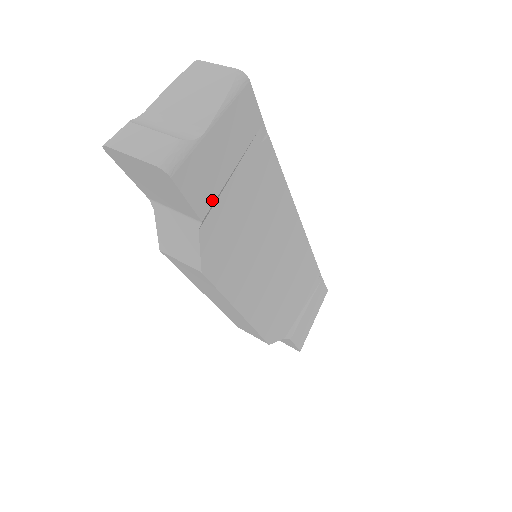
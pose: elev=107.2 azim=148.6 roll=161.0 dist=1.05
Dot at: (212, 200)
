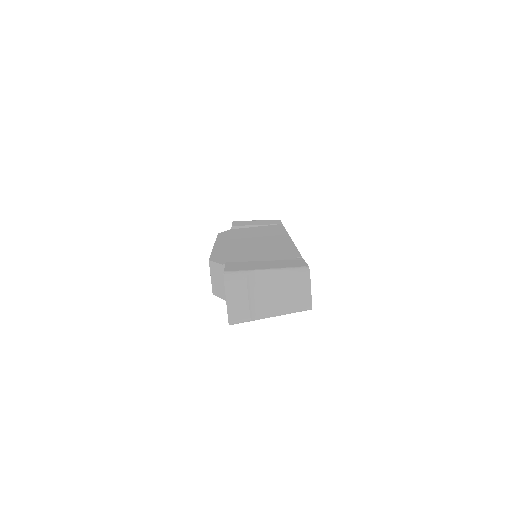
Dot at: occluded
